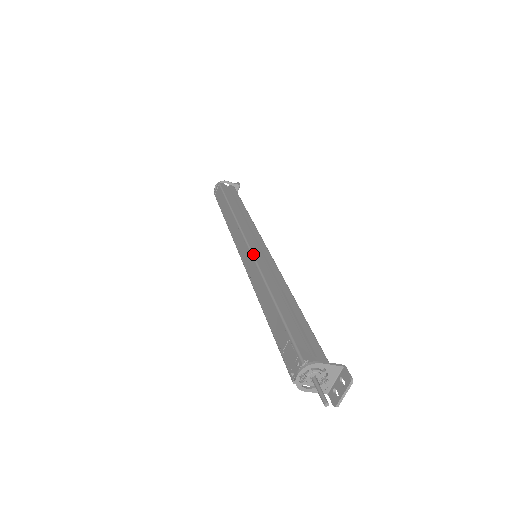
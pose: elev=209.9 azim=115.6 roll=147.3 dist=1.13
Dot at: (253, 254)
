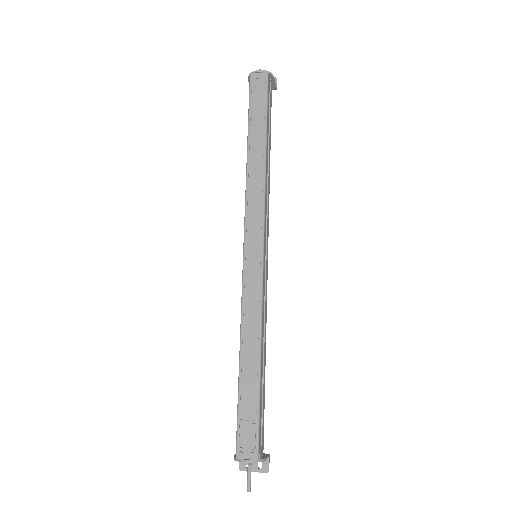
Dot at: (264, 272)
